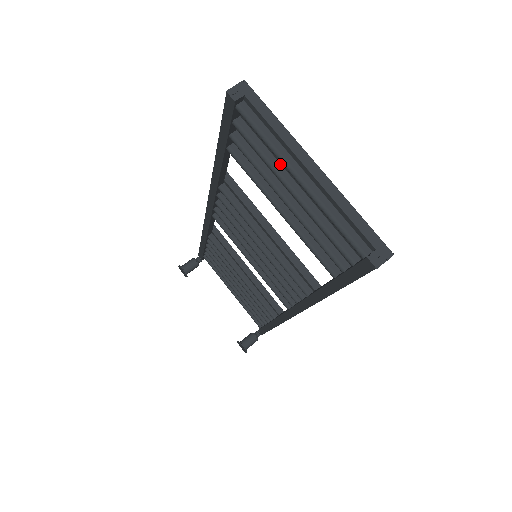
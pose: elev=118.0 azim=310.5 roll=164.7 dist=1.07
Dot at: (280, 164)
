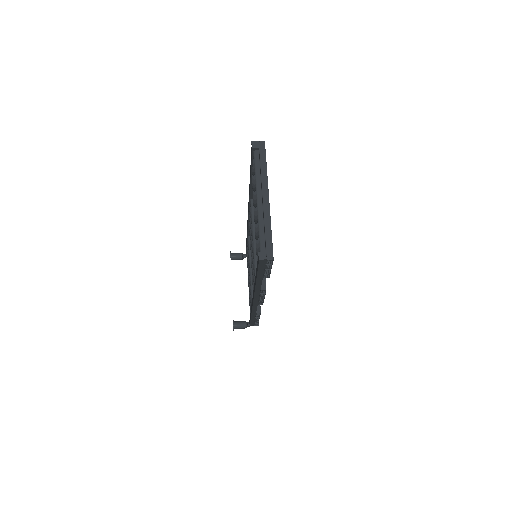
Dot at: occluded
